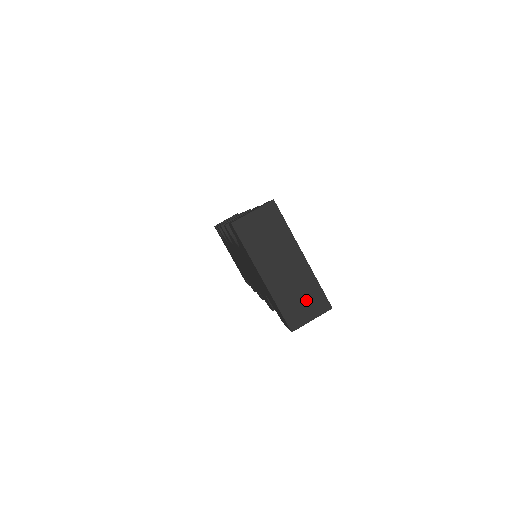
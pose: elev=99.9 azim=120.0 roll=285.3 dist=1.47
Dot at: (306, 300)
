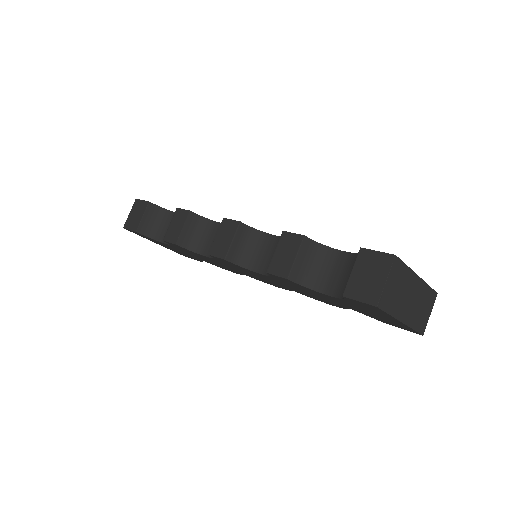
Dot at: (426, 306)
